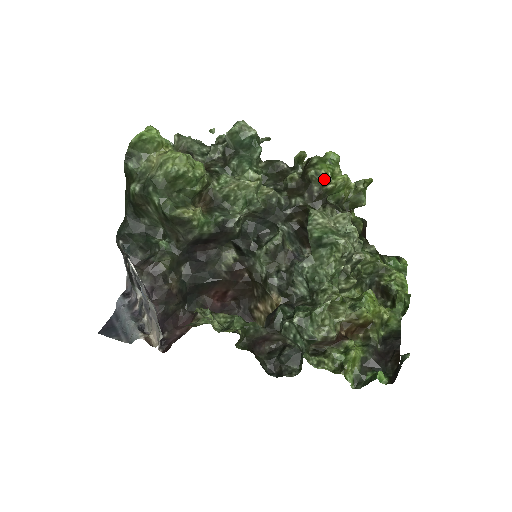
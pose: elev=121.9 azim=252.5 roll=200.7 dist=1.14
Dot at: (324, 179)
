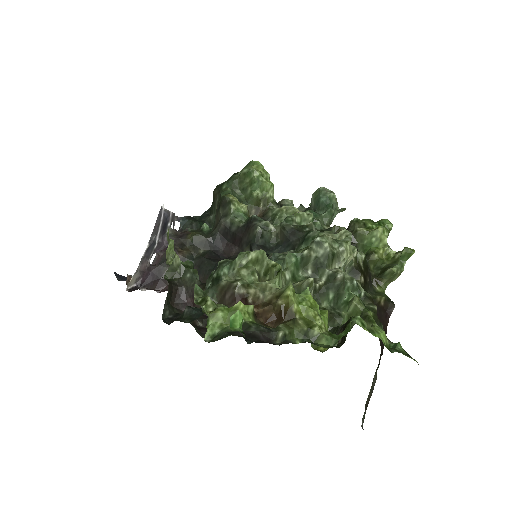
Dot at: (361, 227)
